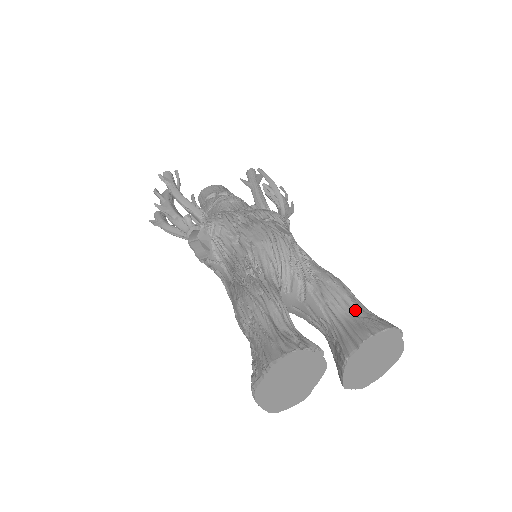
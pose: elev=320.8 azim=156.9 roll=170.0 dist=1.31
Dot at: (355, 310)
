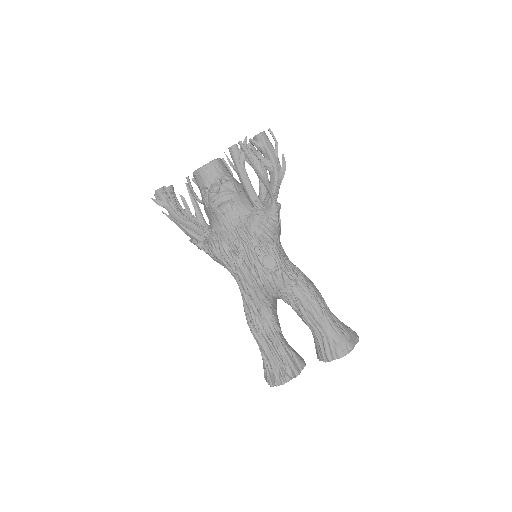
Dot at: (324, 333)
